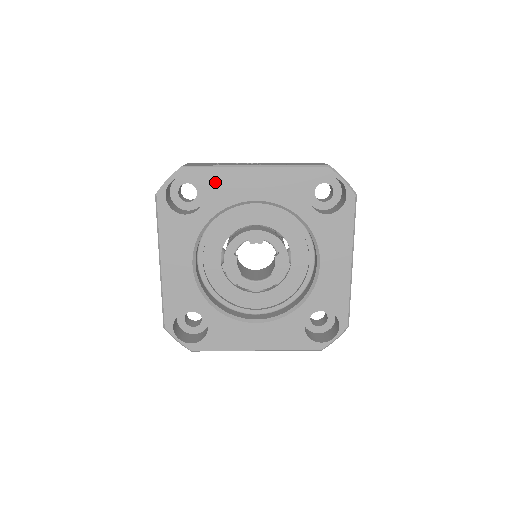
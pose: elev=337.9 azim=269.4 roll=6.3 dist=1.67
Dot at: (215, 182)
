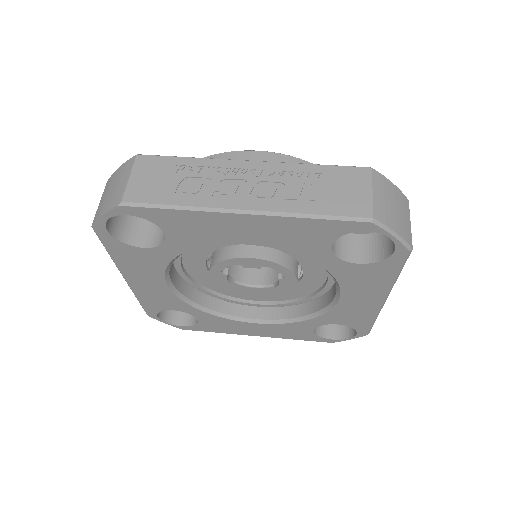
Dot at: (179, 223)
